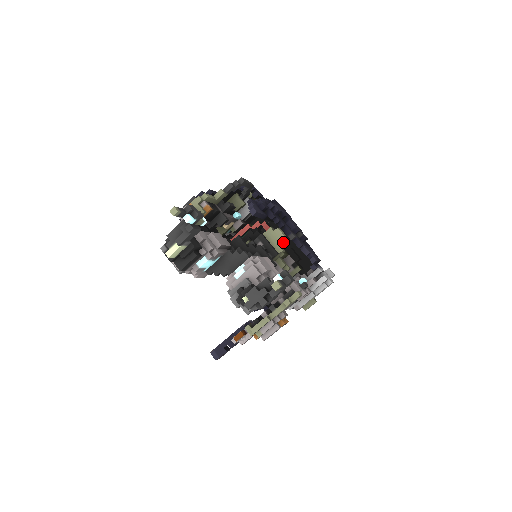
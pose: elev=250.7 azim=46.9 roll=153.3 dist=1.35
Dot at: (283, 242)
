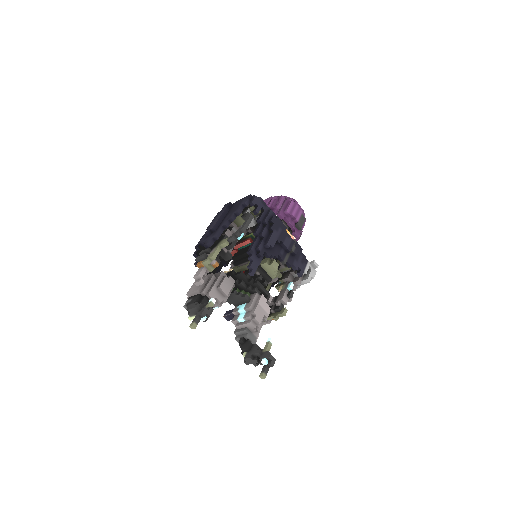
Dot at: (276, 272)
